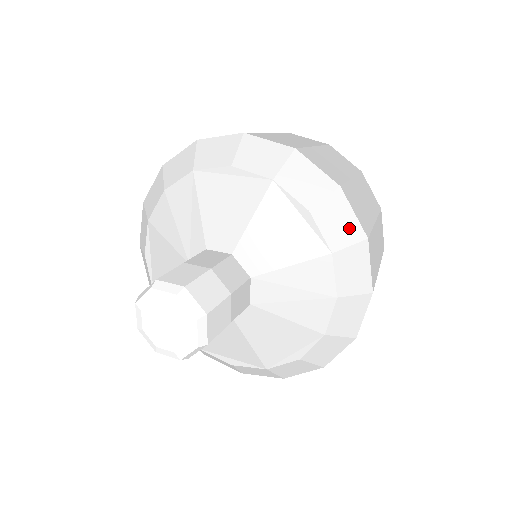
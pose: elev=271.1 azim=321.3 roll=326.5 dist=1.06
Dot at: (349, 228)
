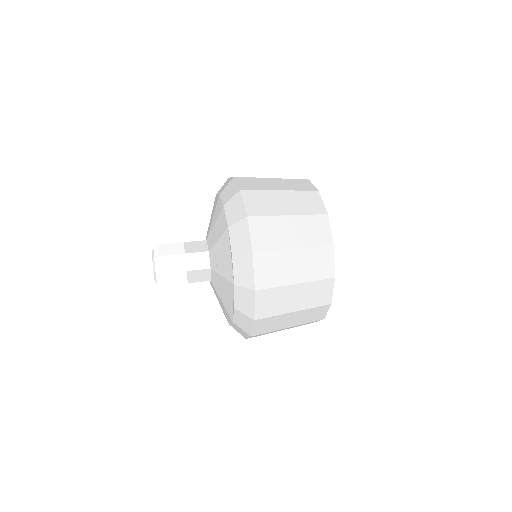
Dot at: (246, 327)
